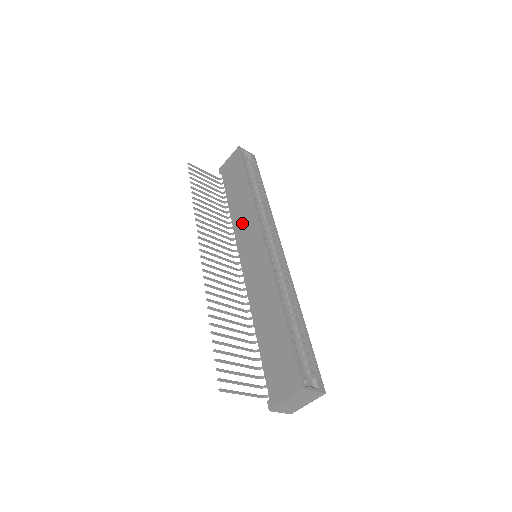
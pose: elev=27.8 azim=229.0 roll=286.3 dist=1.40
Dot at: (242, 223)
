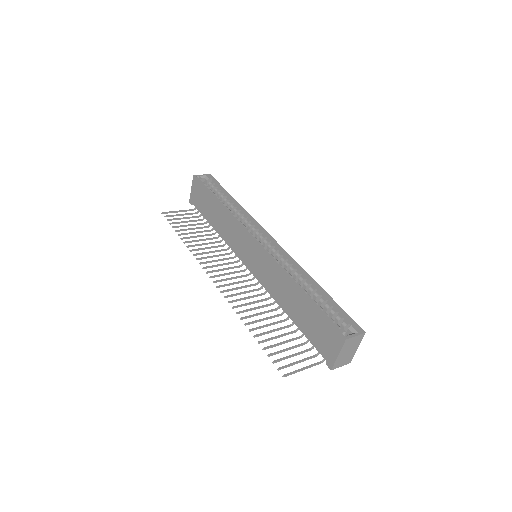
Dot at: (231, 236)
